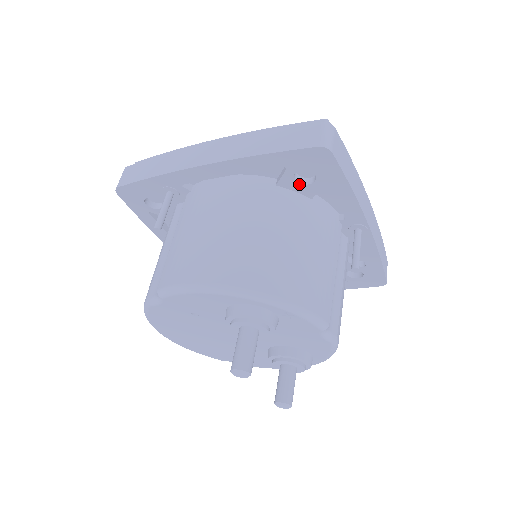
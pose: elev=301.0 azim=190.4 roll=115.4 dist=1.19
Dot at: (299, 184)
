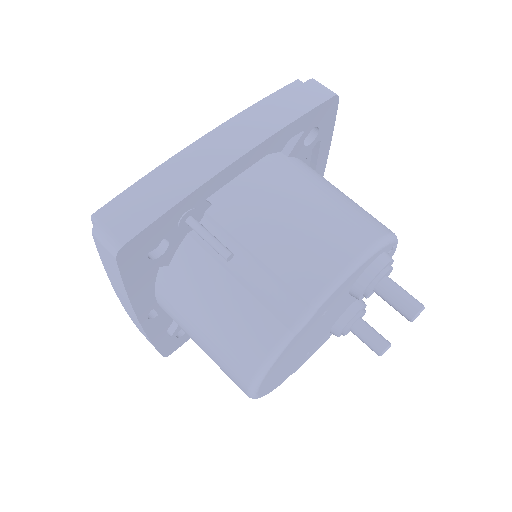
Dot at: (304, 147)
